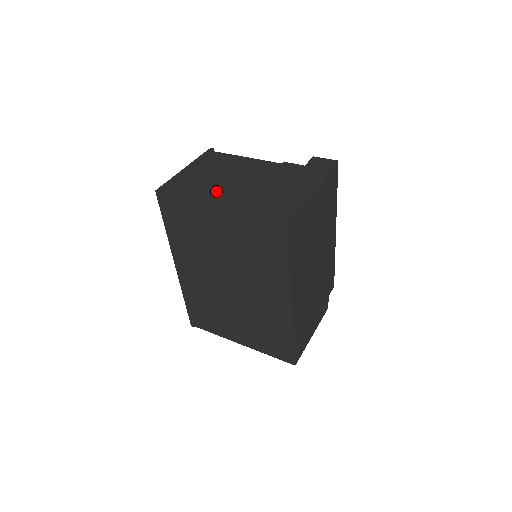
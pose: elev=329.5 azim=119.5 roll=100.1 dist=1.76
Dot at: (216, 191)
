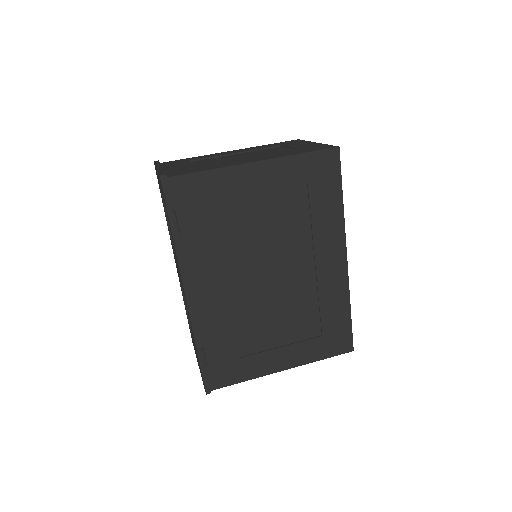
Dot at: occluded
